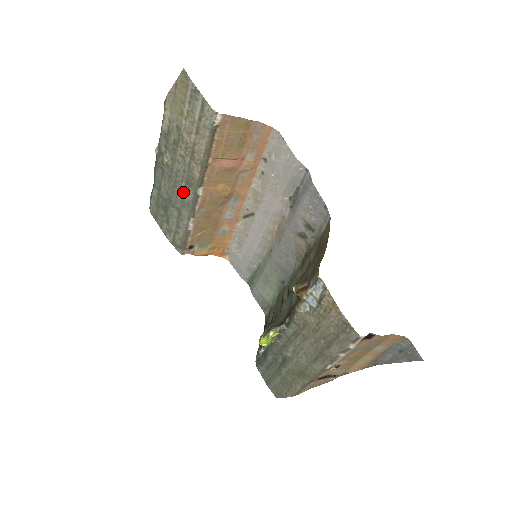
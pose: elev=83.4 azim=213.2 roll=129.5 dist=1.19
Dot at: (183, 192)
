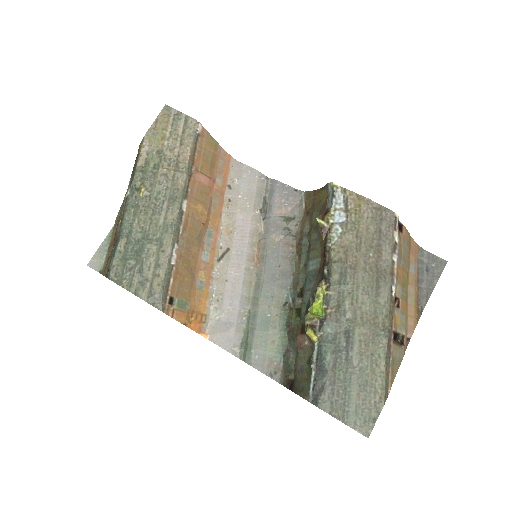
Dot at: (165, 214)
